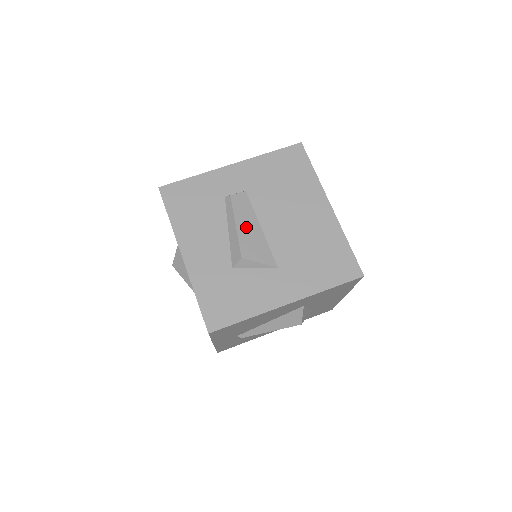
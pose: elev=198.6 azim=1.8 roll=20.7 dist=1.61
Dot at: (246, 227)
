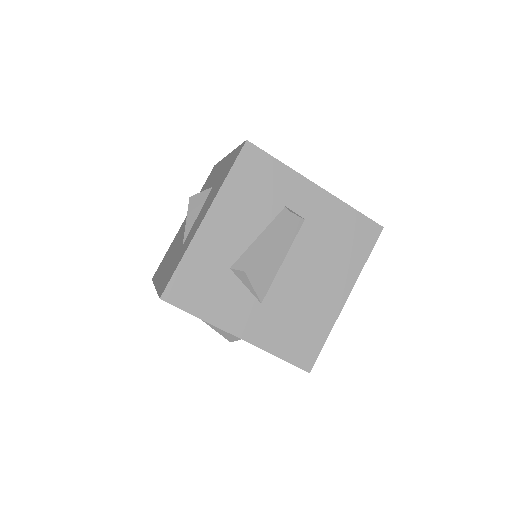
Dot at: (274, 249)
